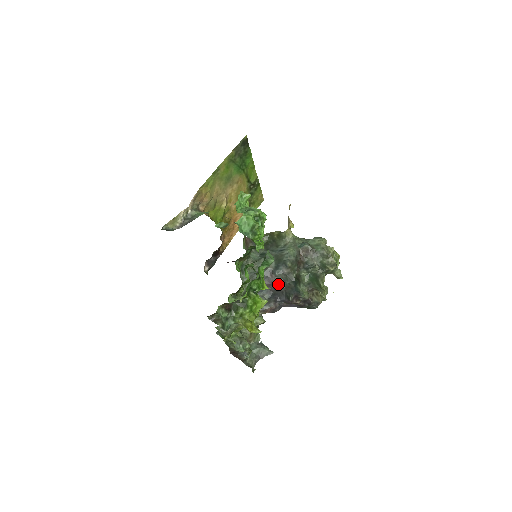
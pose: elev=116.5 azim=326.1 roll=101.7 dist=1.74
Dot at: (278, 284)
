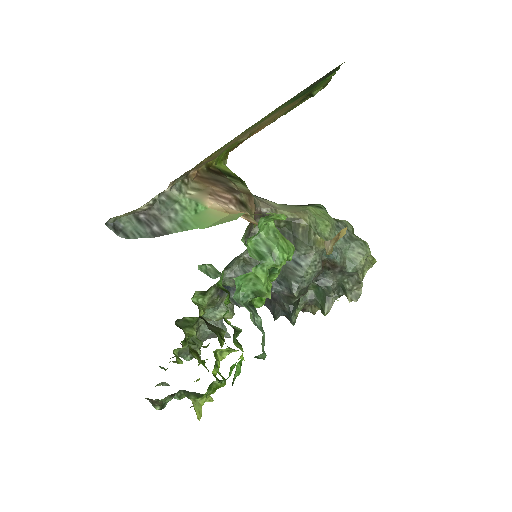
Dot at: occluded
